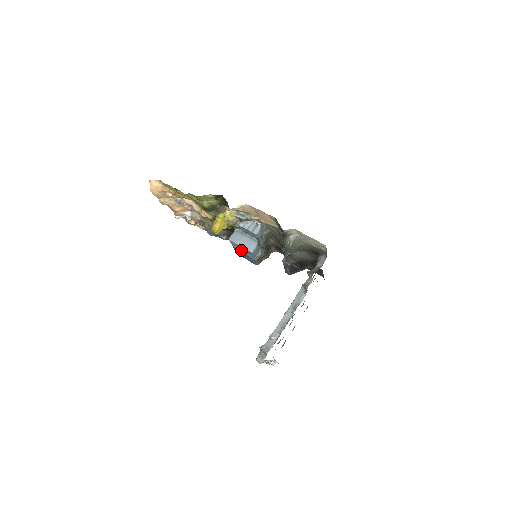
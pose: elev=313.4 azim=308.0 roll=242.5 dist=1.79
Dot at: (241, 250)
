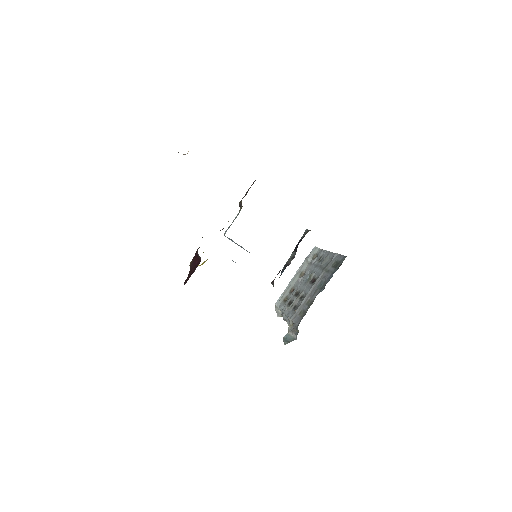
Dot at: occluded
